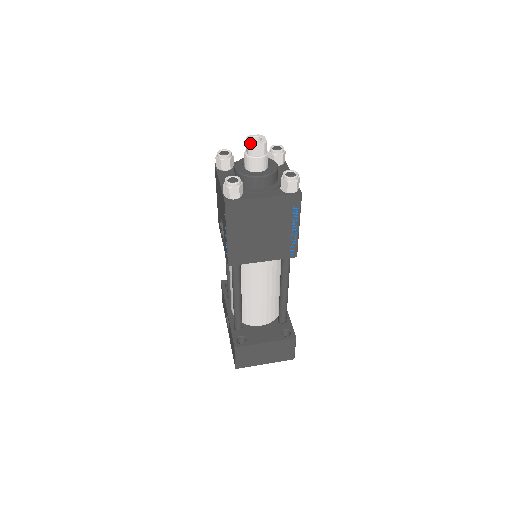
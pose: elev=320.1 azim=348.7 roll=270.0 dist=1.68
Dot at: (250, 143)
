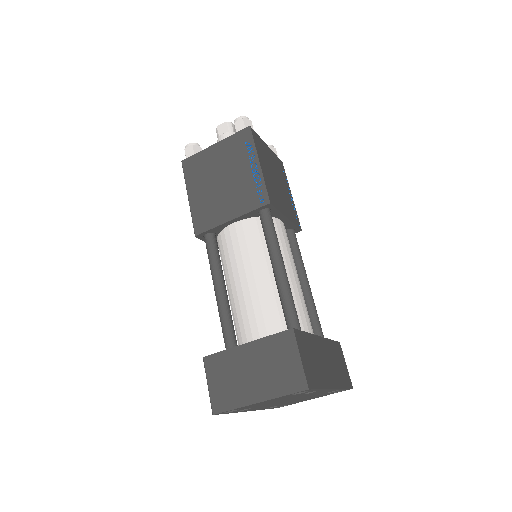
Dot at: (216, 128)
